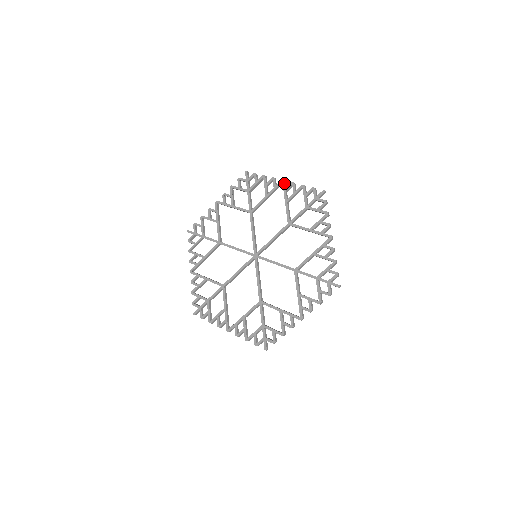
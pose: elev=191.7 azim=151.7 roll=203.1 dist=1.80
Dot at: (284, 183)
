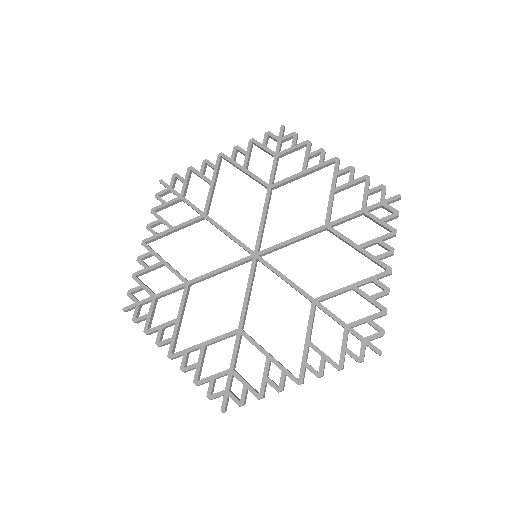
Dot at: (224, 155)
